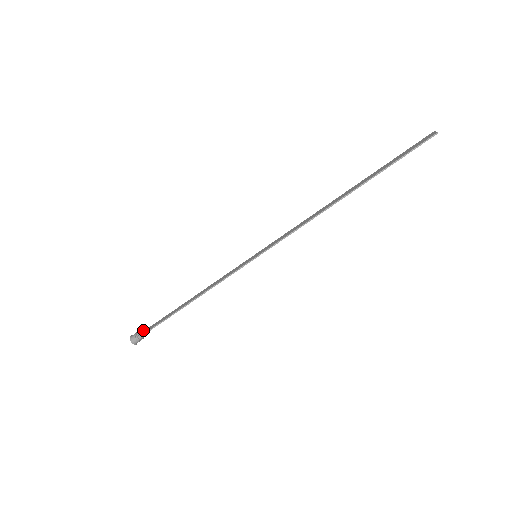
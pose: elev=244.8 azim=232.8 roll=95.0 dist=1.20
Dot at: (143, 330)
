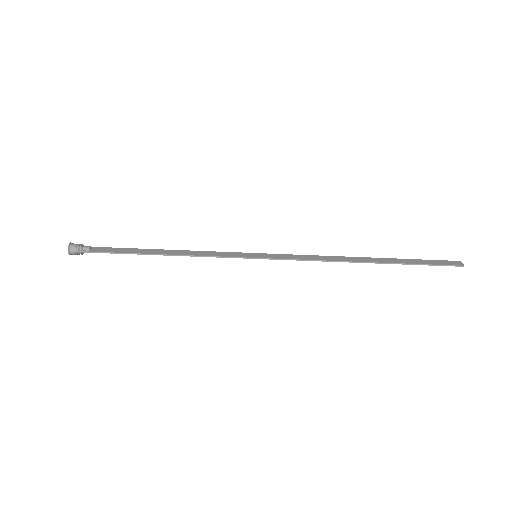
Dot at: (90, 247)
